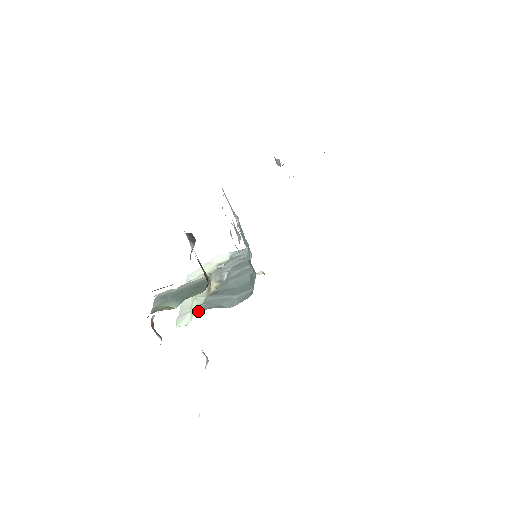
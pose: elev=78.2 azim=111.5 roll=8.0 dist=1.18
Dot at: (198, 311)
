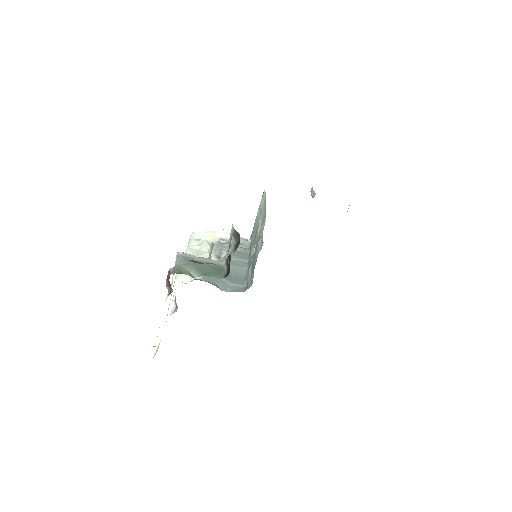
Dot at: (198, 278)
